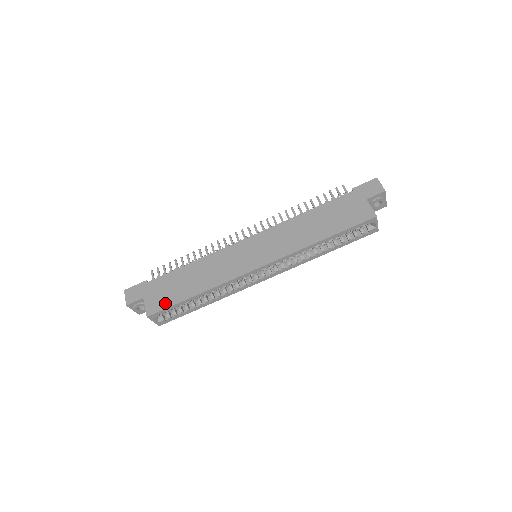
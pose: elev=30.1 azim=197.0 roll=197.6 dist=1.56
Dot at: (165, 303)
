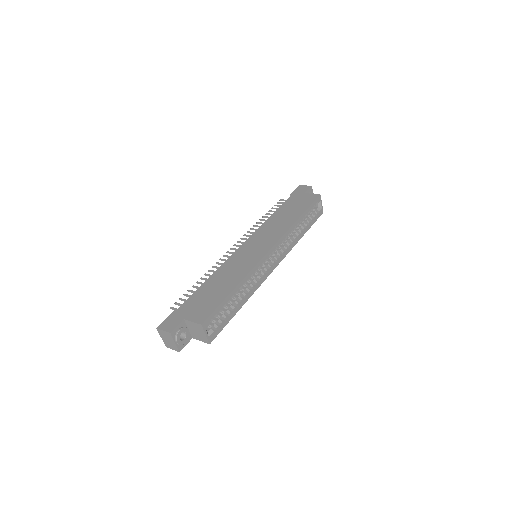
Dot at: (210, 308)
